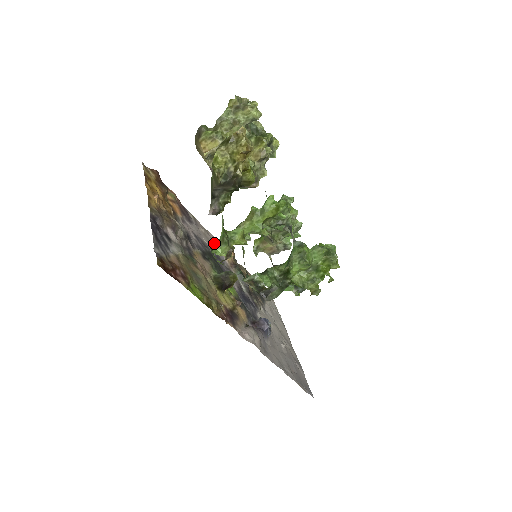
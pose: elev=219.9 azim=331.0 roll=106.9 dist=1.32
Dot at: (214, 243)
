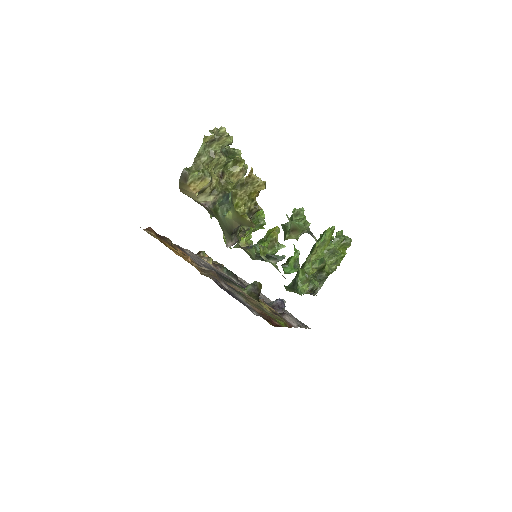
Dot at: occluded
